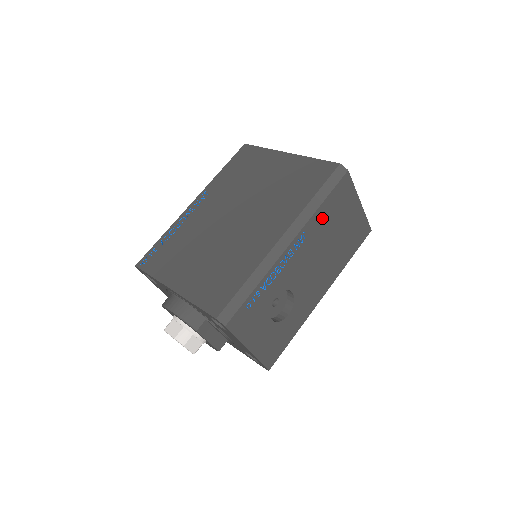
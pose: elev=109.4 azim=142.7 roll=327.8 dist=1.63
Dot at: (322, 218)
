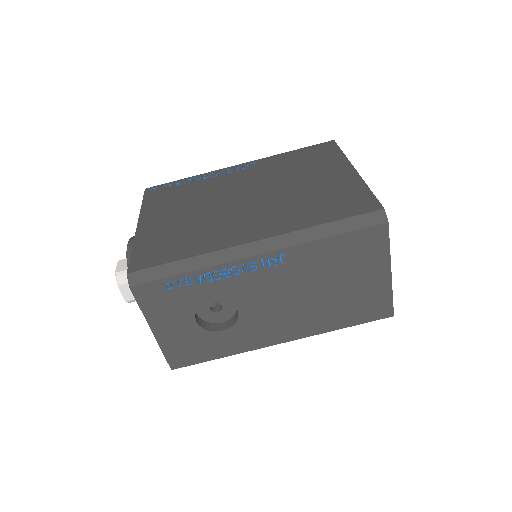
Dot at: (319, 255)
